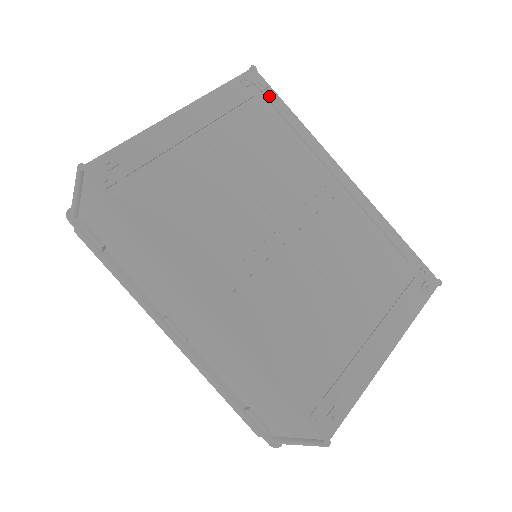
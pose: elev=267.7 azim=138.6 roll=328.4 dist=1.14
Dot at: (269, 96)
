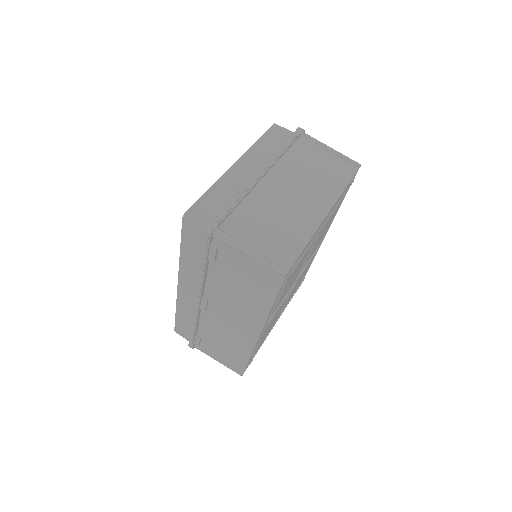
Dot at: occluded
